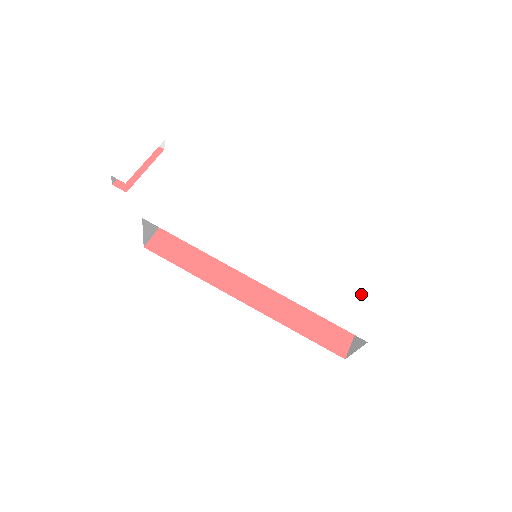
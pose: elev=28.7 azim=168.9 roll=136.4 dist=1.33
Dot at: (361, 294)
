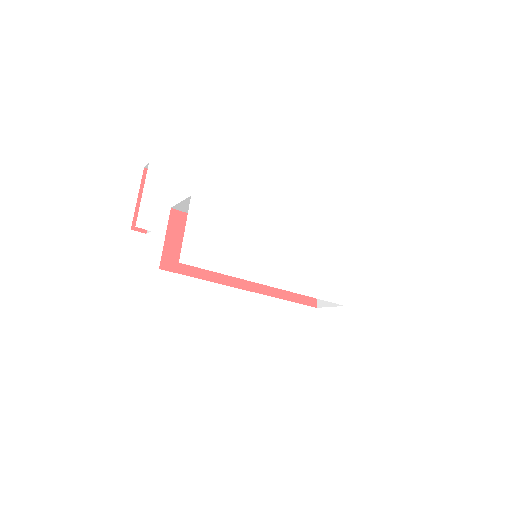
Dot at: (335, 271)
